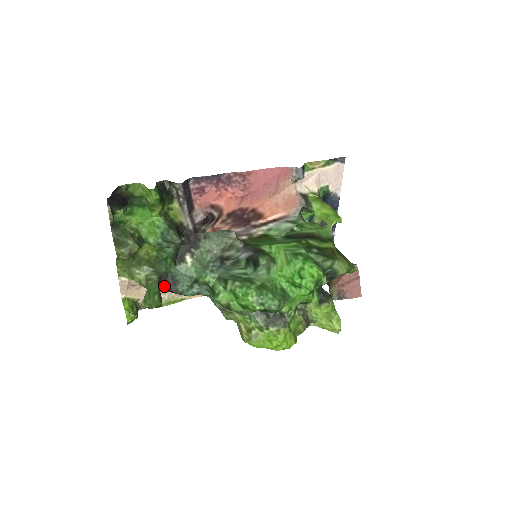
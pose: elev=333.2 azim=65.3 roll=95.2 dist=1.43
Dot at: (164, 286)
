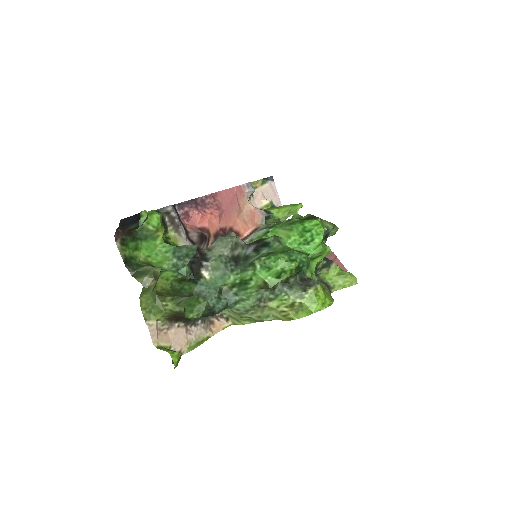
Dot at: occluded
